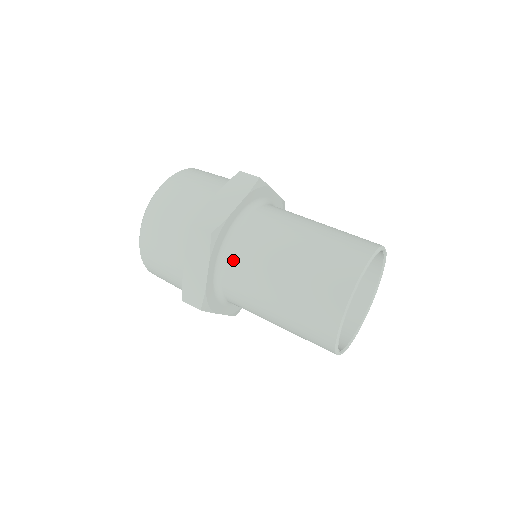
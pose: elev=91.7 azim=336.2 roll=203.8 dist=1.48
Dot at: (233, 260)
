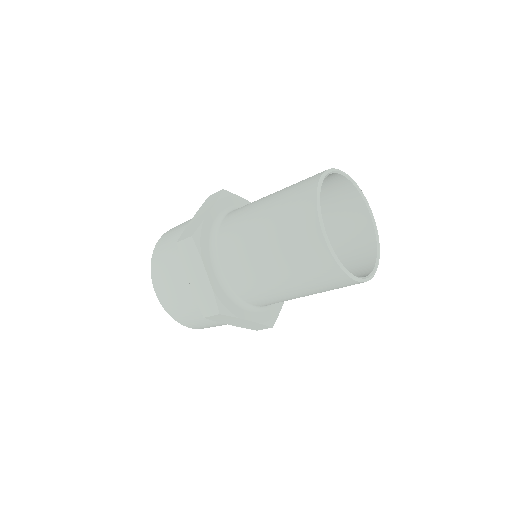
Dot at: (223, 253)
